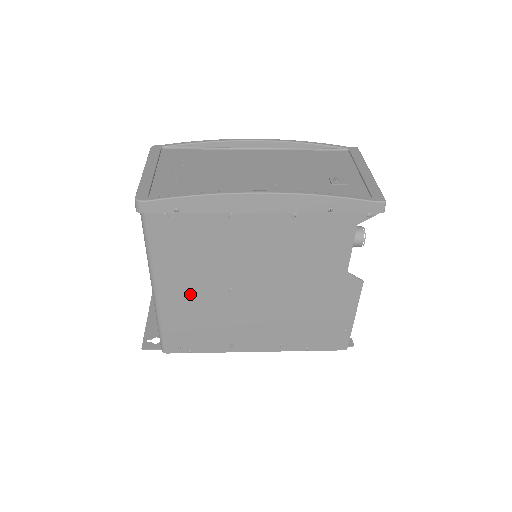
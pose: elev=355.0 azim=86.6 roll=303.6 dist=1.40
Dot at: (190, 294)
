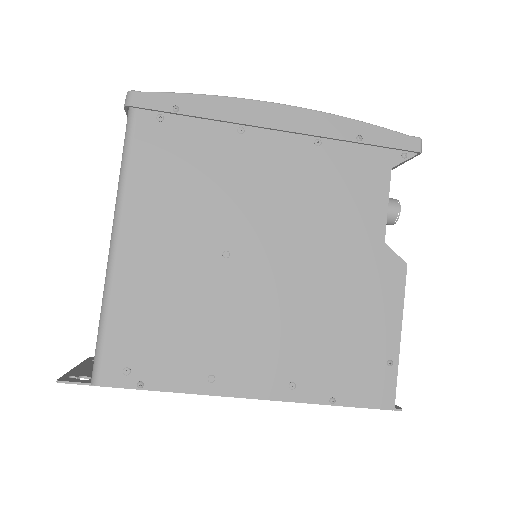
Dot at: (165, 255)
